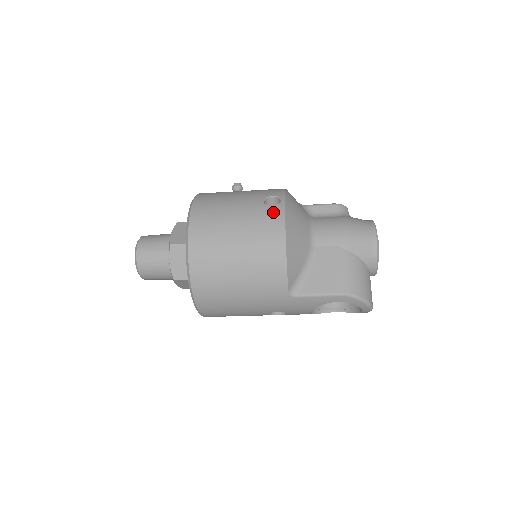
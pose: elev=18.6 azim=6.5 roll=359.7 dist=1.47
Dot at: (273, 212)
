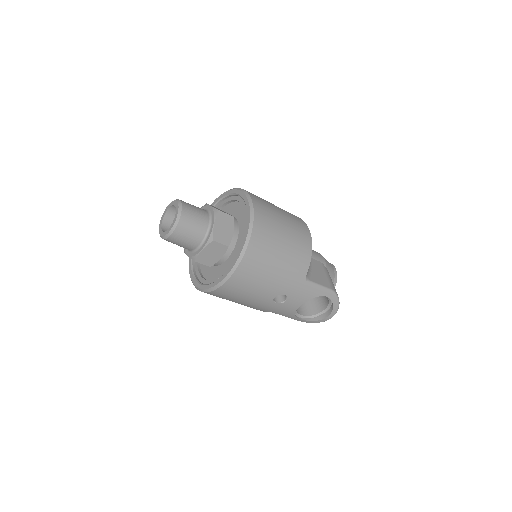
Dot at: (298, 218)
